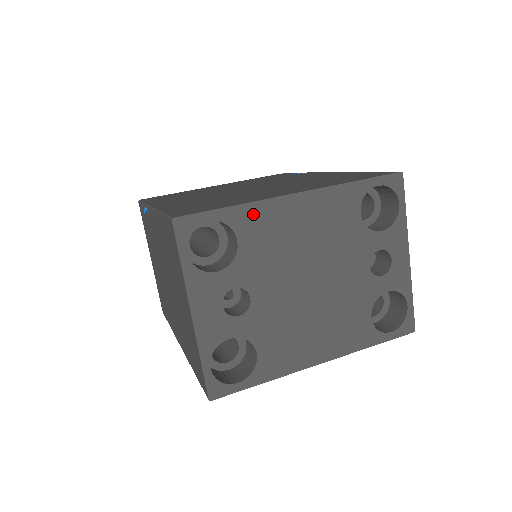
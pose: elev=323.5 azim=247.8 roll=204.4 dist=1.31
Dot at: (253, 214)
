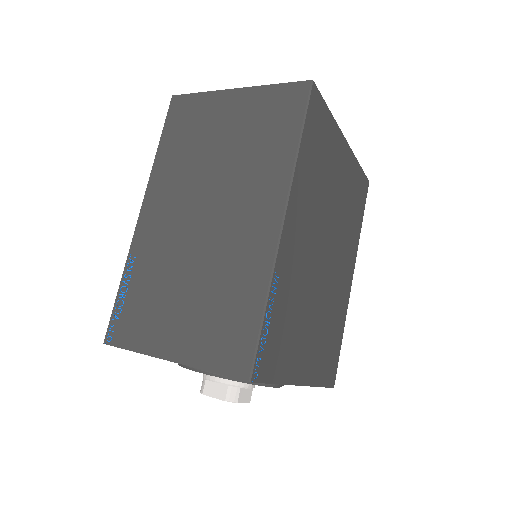
Dot at: occluded
